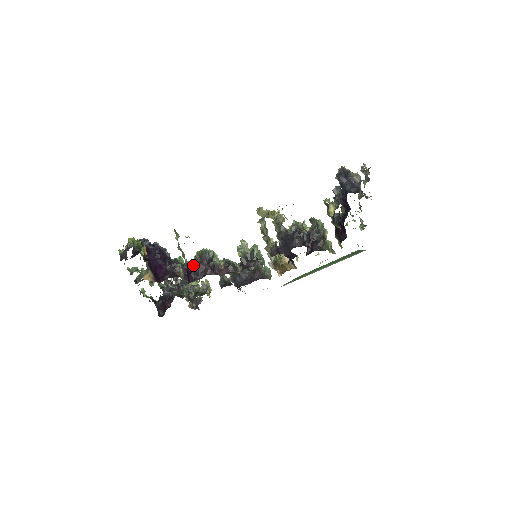
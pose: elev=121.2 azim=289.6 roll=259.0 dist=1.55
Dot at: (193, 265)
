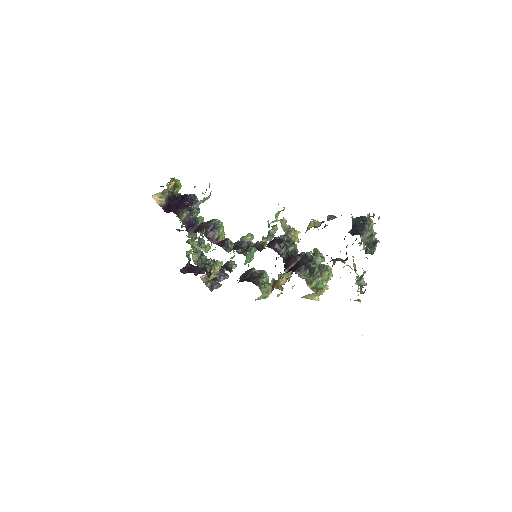
Dot at: occluded
